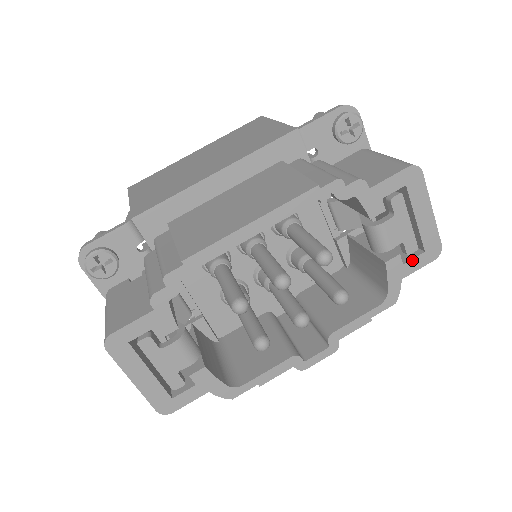
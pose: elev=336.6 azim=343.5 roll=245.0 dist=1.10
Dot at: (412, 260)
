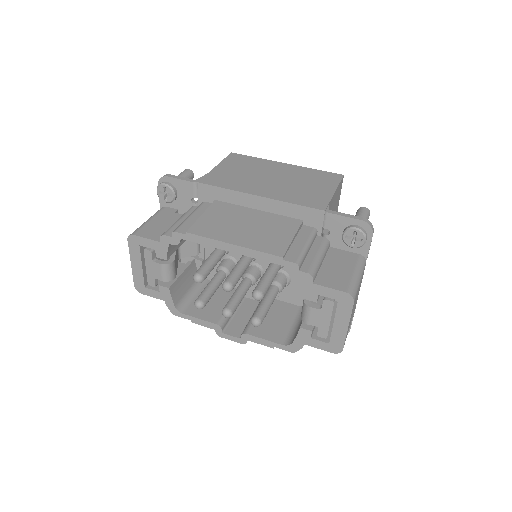
Dot at: (318, 341)
